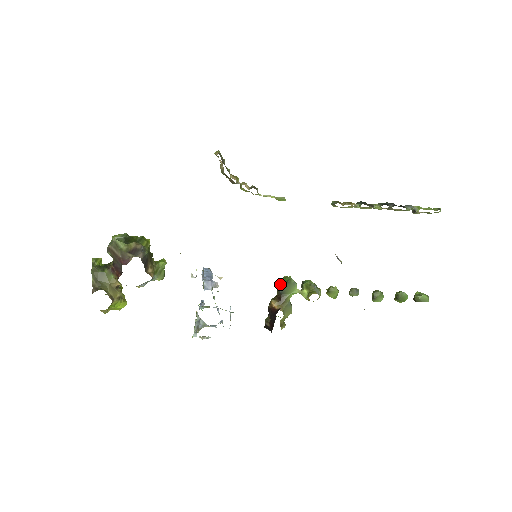
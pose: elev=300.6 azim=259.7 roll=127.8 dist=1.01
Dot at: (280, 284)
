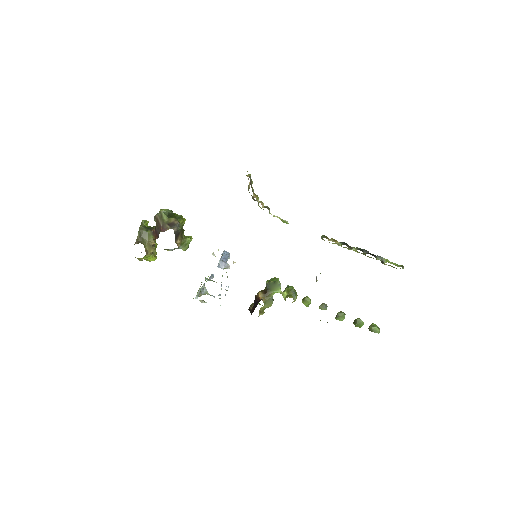
Dot at: (269, 282)
